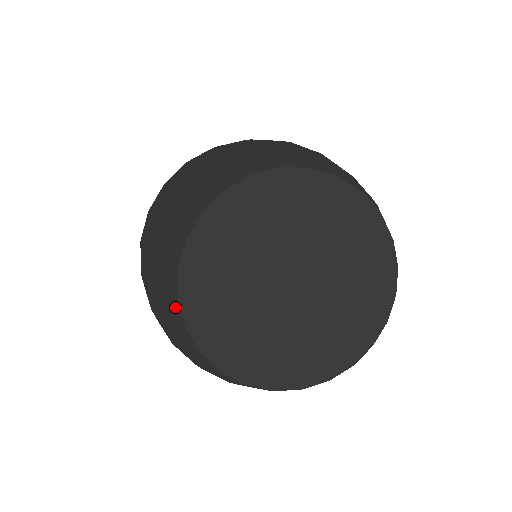
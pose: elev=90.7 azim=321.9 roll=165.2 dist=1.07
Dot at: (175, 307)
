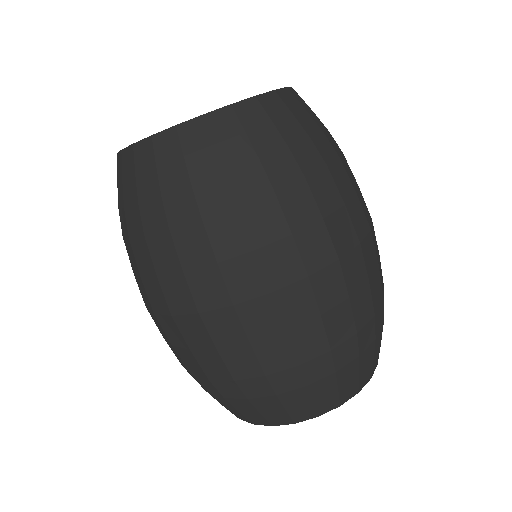
Dot at: occluded
